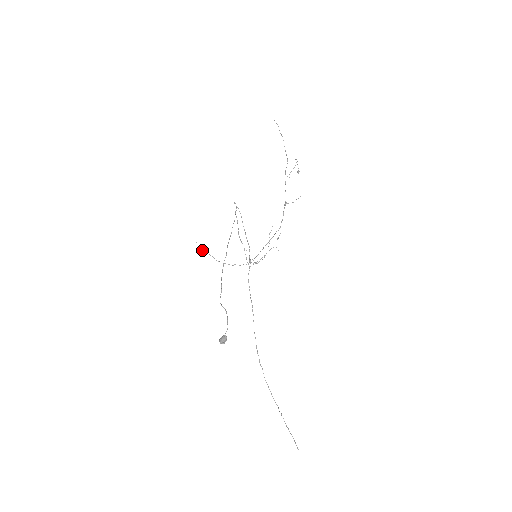
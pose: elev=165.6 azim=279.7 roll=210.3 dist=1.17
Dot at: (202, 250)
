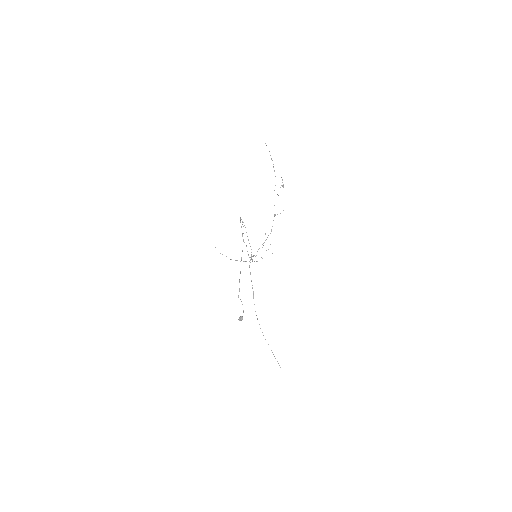
Dot at: occluded
